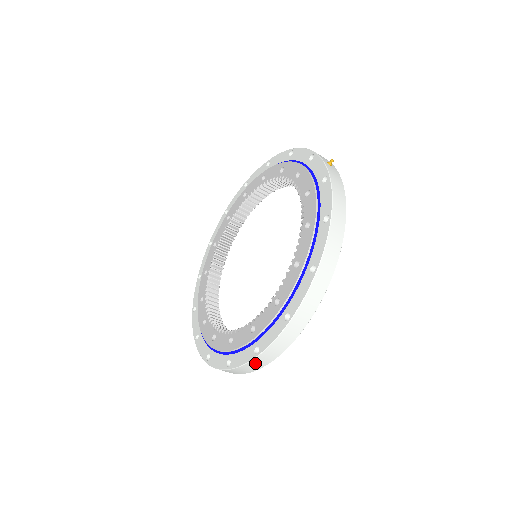
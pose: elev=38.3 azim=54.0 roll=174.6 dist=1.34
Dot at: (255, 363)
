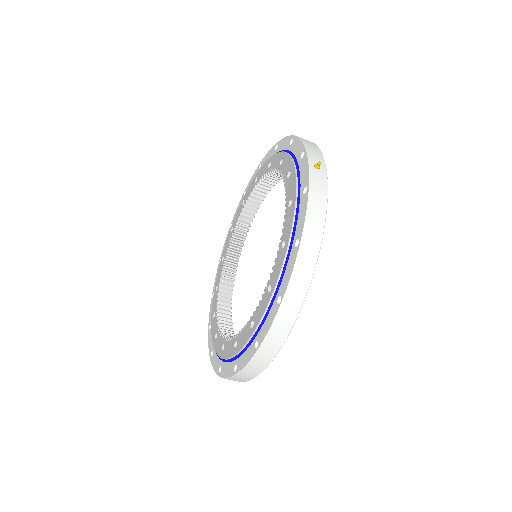
Dot at: (236, 379)
